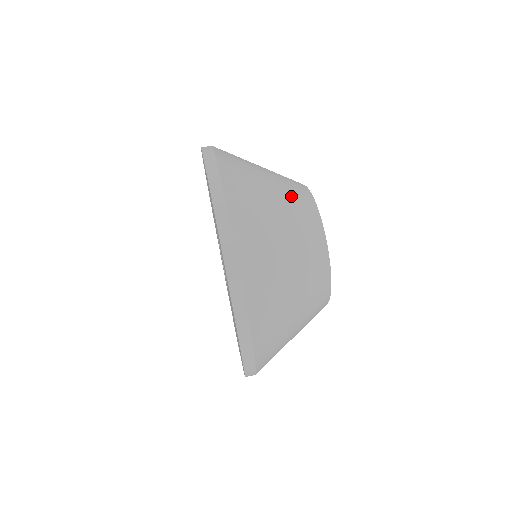
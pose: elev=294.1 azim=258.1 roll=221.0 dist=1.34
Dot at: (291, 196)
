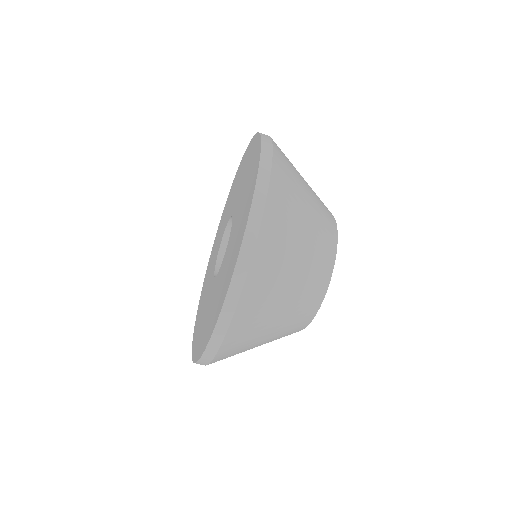
Dot at: (318, 246)
